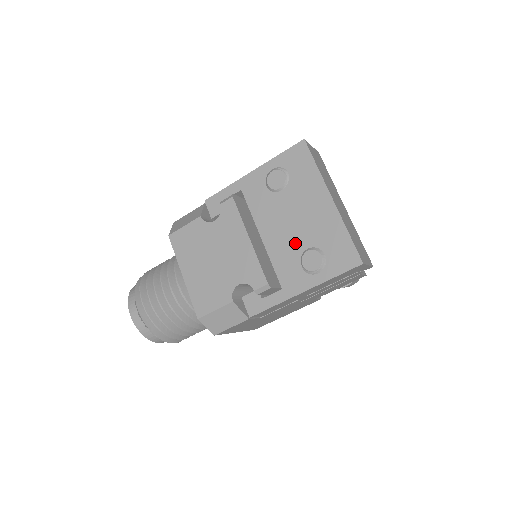
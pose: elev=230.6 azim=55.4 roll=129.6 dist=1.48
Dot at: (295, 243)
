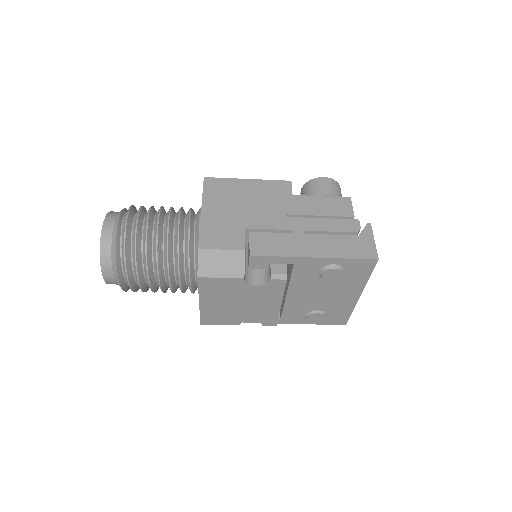
Dot at: (311, 305)
